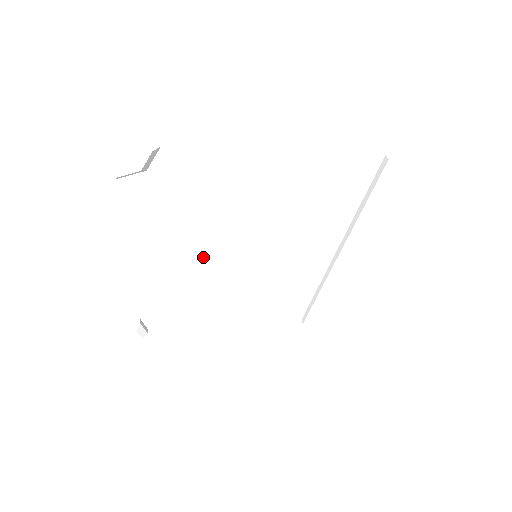
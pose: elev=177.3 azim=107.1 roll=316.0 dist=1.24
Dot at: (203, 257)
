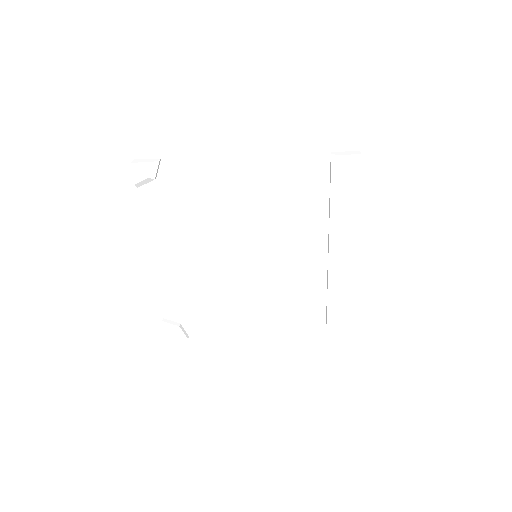
Dot at: (215, 258)
